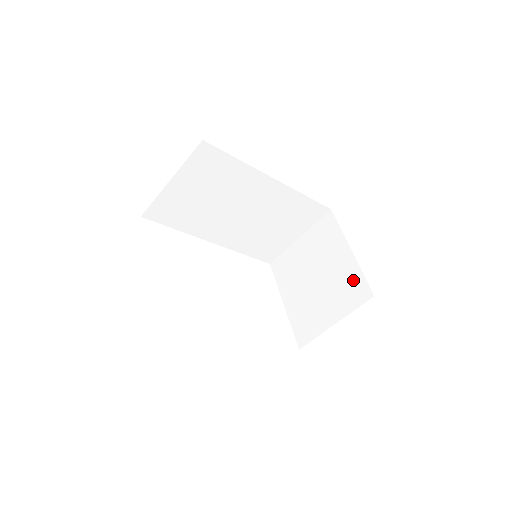
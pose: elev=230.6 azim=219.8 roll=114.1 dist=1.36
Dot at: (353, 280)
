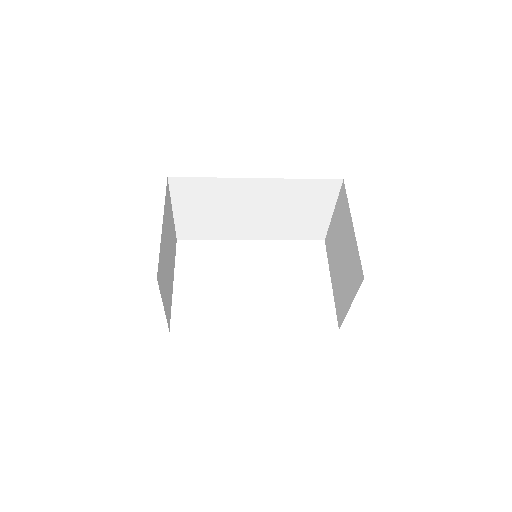
Dot at: (355, 260)
